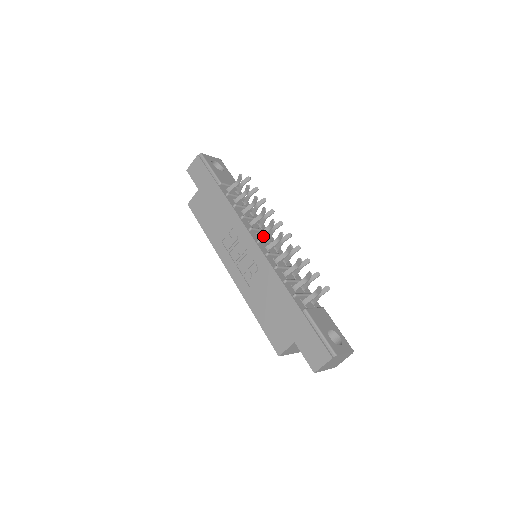
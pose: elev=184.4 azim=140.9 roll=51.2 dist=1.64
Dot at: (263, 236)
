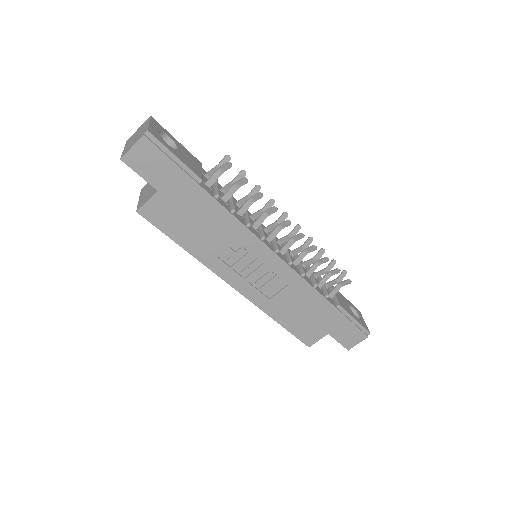
Dot at: occluded
